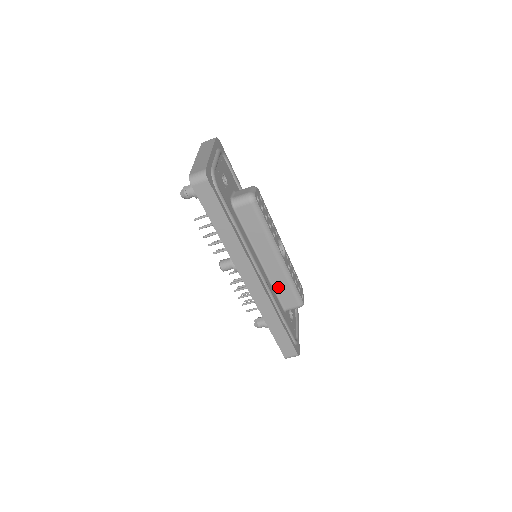
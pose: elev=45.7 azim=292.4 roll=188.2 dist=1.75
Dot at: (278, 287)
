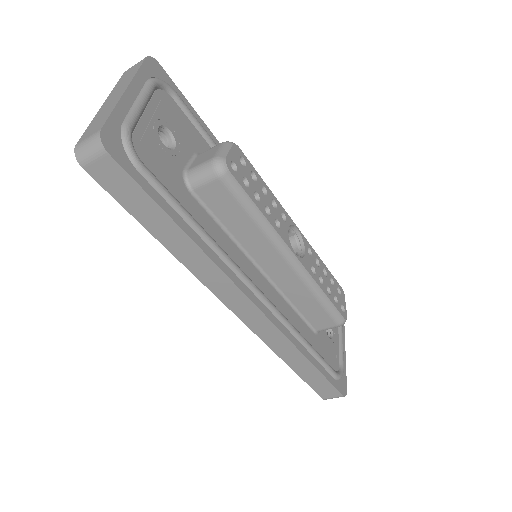
Dot at: (299, 302)
